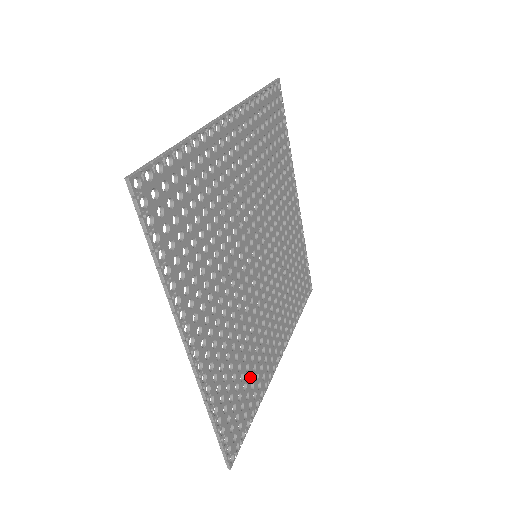
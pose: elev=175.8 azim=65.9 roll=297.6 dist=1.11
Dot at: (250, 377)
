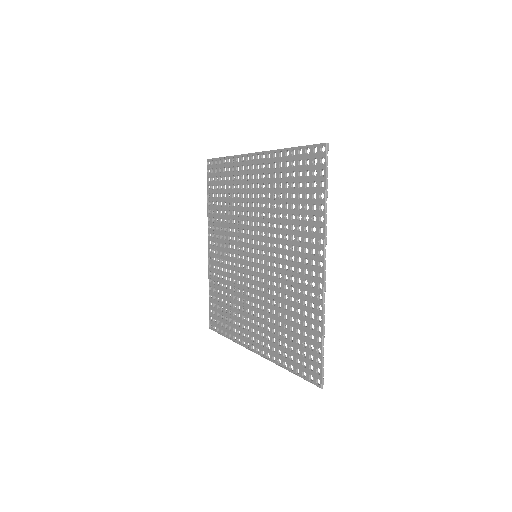
Dot at: (285, 337)
